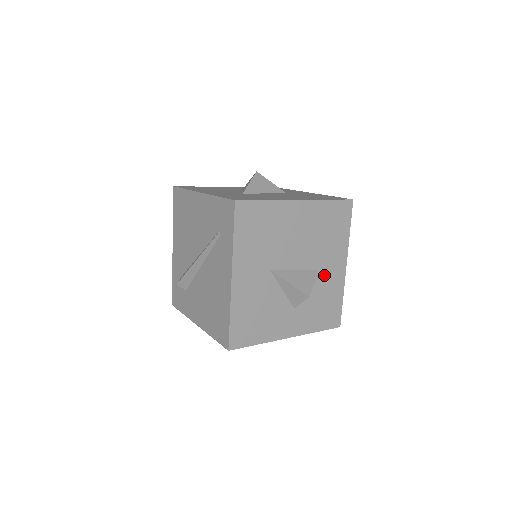
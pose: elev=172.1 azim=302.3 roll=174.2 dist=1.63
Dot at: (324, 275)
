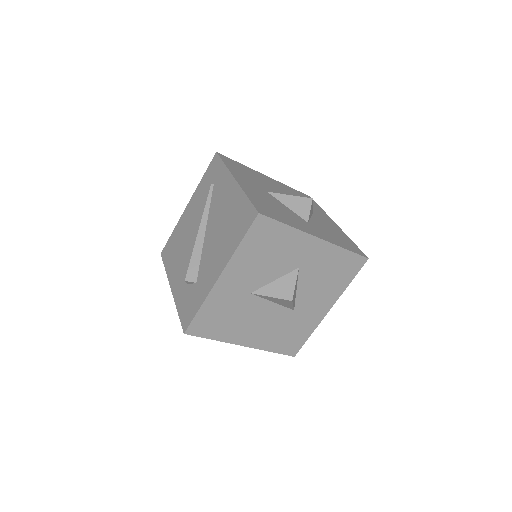
Dot at: (320, 219)
